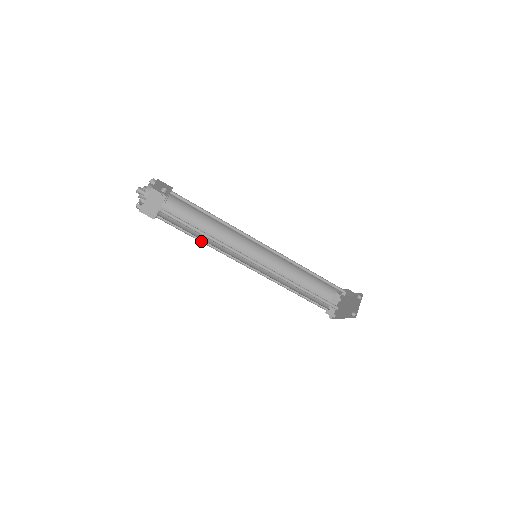
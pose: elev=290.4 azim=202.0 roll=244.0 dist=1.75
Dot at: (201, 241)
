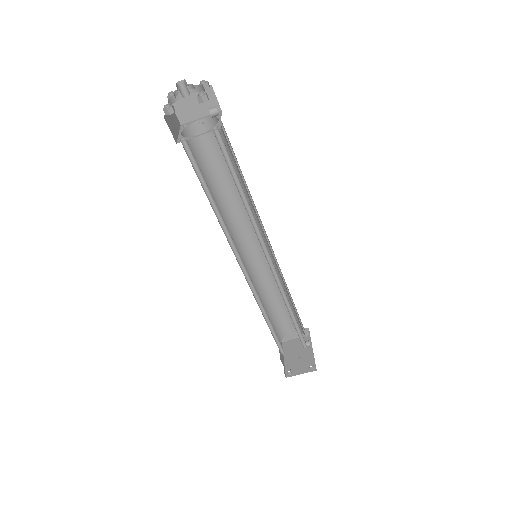
Dot at: (215, 191)
